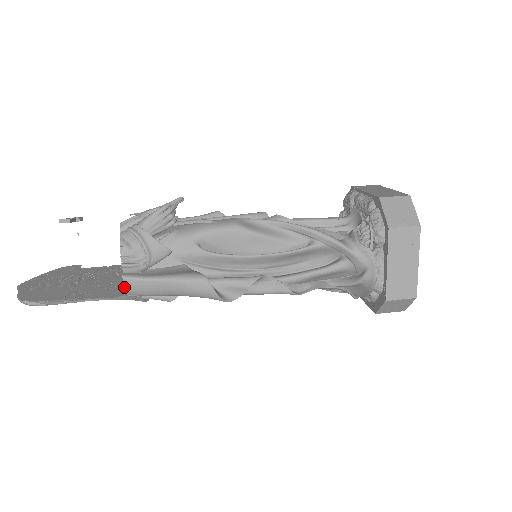
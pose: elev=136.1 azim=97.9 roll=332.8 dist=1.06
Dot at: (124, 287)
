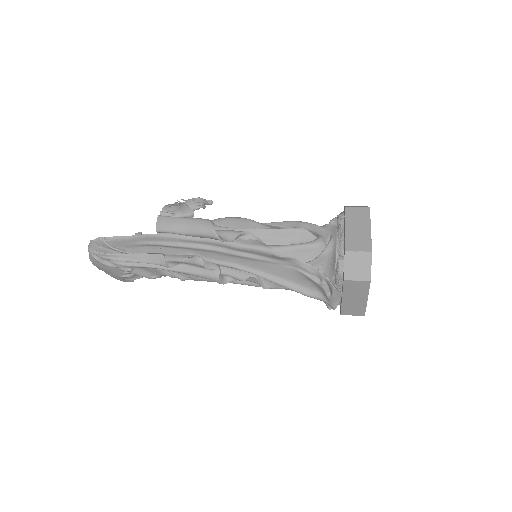
Dot at: (156, 222)
